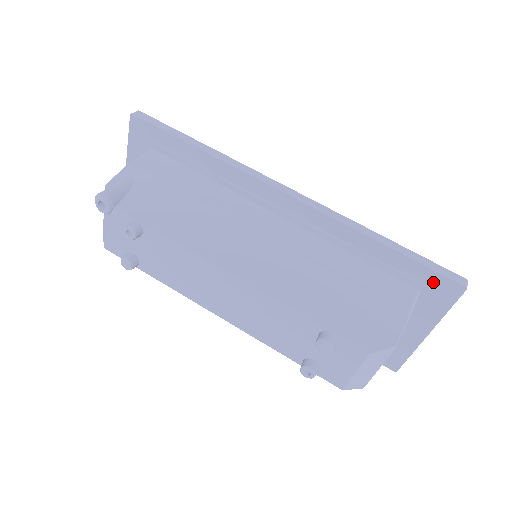
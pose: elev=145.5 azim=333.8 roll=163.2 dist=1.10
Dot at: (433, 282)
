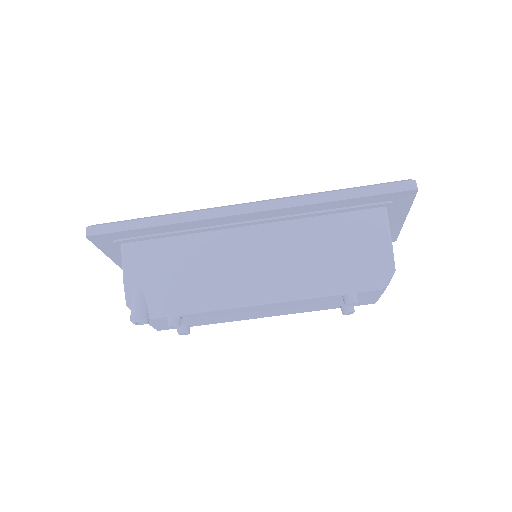
Dot at: (392, 198)
